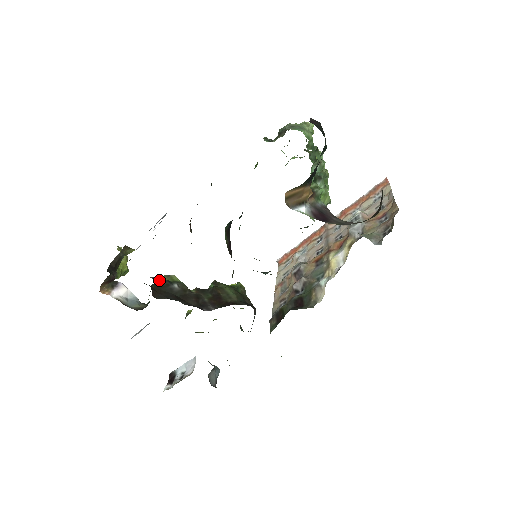
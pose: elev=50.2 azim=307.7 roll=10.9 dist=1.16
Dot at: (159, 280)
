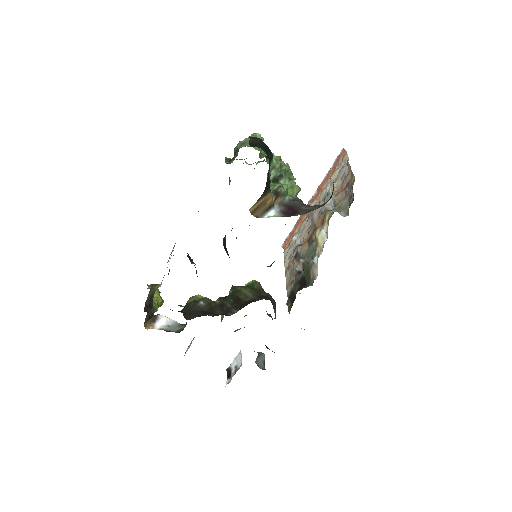
Dot at: (187, 303)
